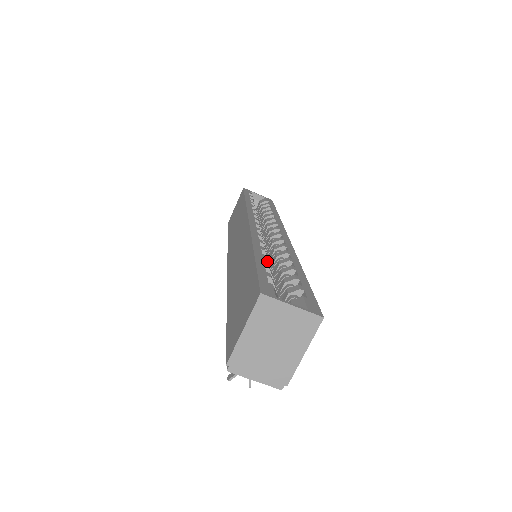
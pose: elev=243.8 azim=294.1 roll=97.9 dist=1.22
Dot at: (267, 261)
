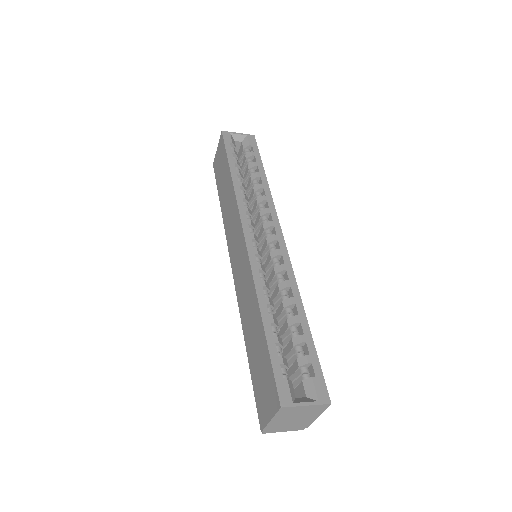
Dot at: (275, 324)
